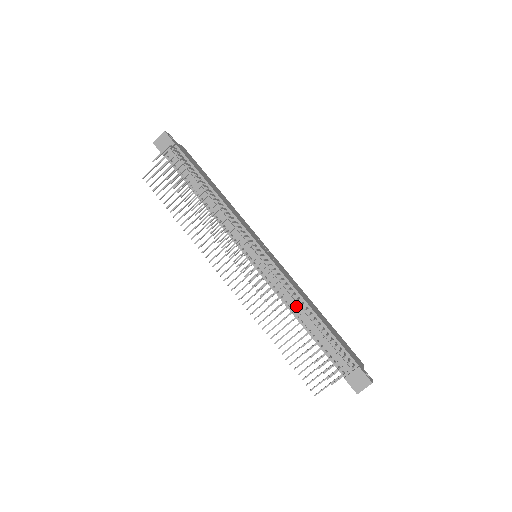
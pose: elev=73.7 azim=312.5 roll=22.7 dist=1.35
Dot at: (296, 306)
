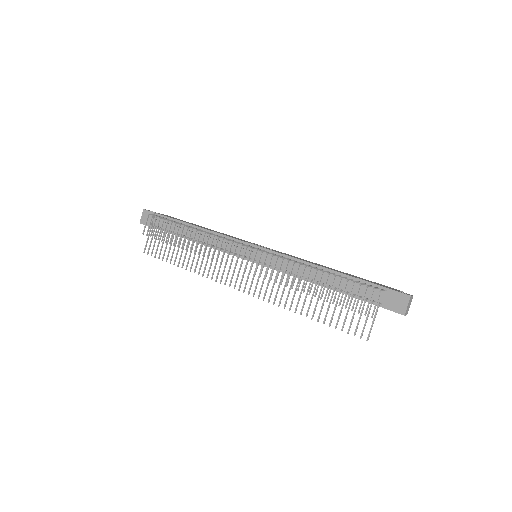
Dot at: (306, 272)
